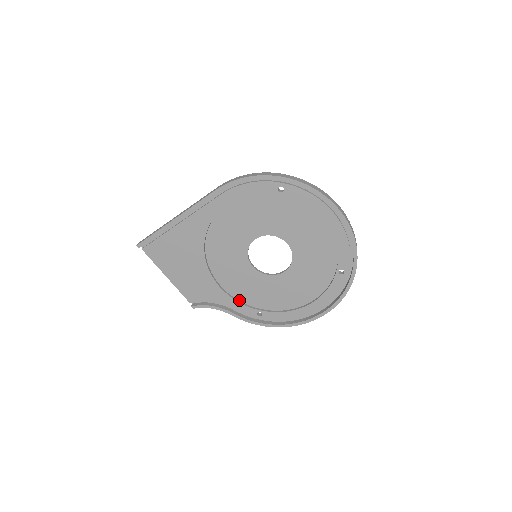
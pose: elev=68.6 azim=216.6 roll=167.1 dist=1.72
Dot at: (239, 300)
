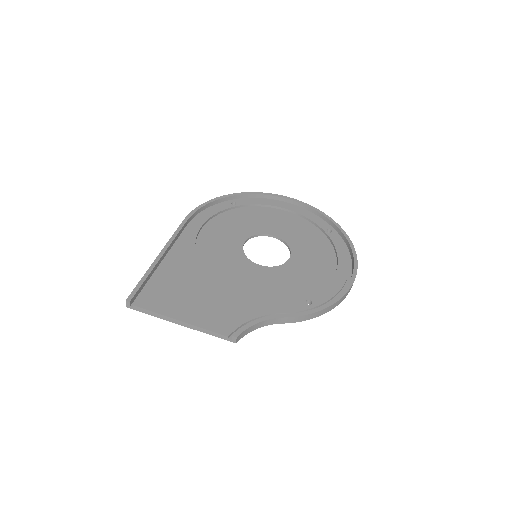
Dot at: (277, 304)
